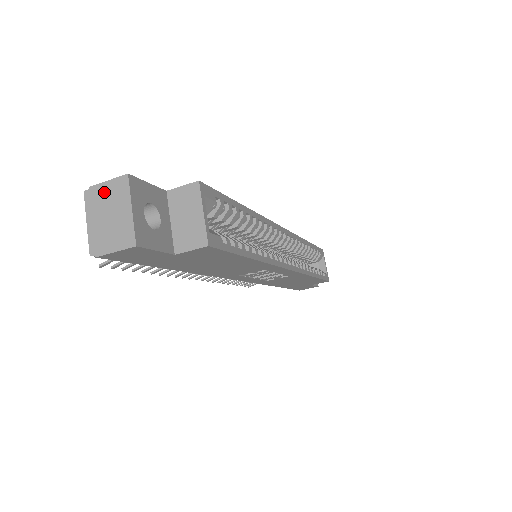
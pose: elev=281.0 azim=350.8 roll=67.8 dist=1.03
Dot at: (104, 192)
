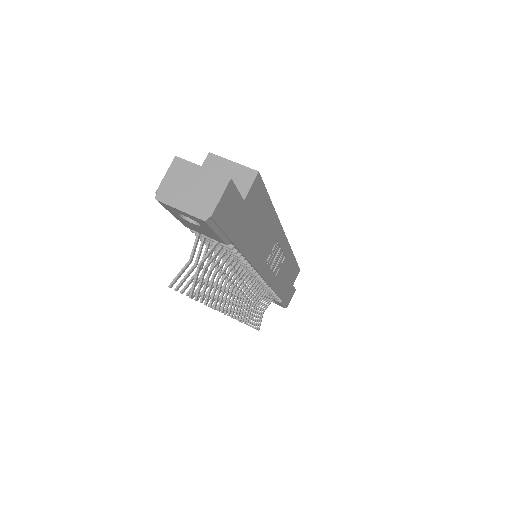
Dot at: (171, 182)
